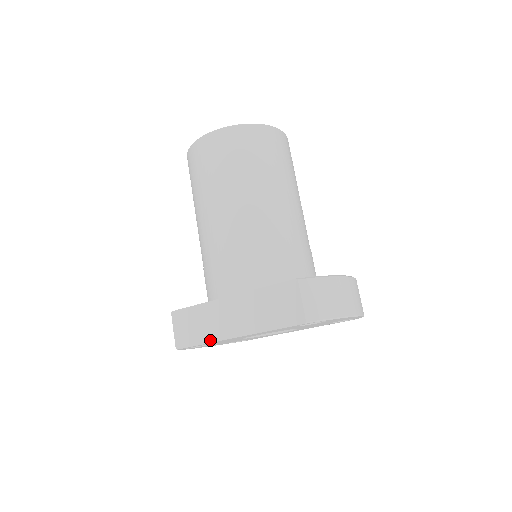
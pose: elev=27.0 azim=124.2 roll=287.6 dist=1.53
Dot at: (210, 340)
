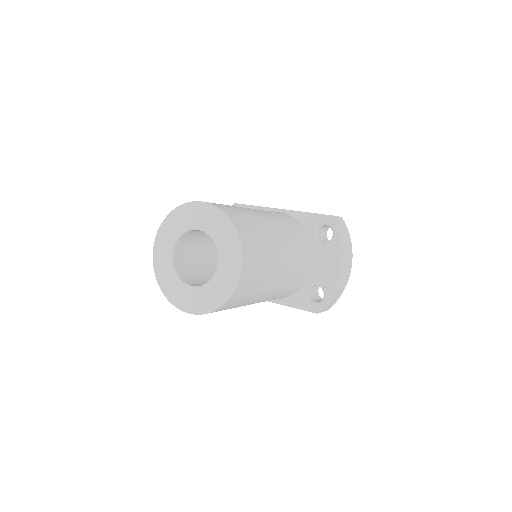
Dot at: occluded
